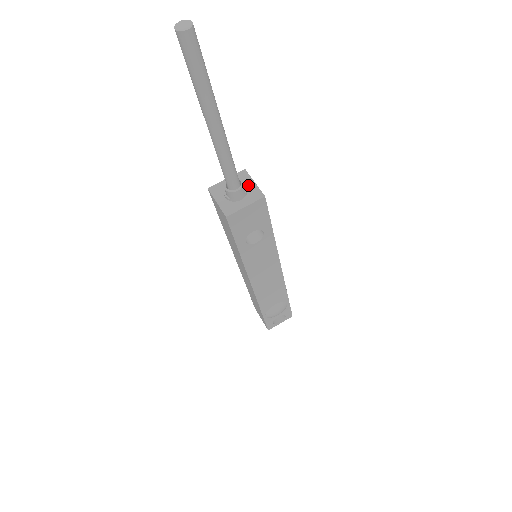
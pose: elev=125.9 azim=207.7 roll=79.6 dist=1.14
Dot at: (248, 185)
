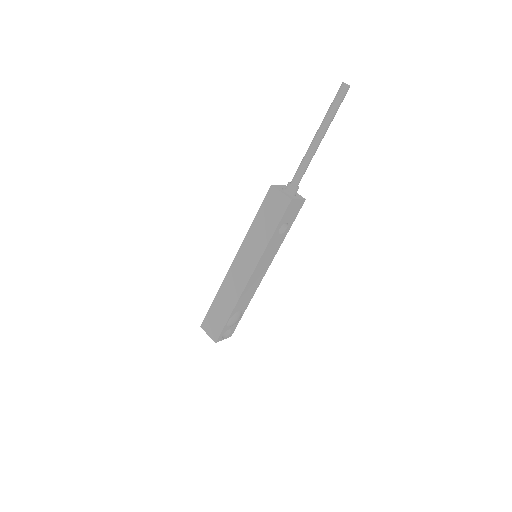
Dot at: occluded
